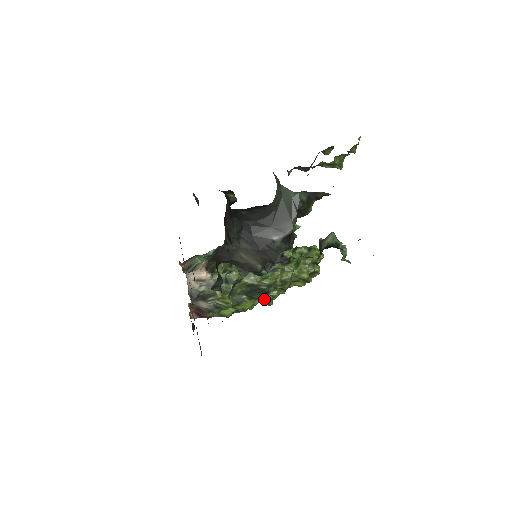
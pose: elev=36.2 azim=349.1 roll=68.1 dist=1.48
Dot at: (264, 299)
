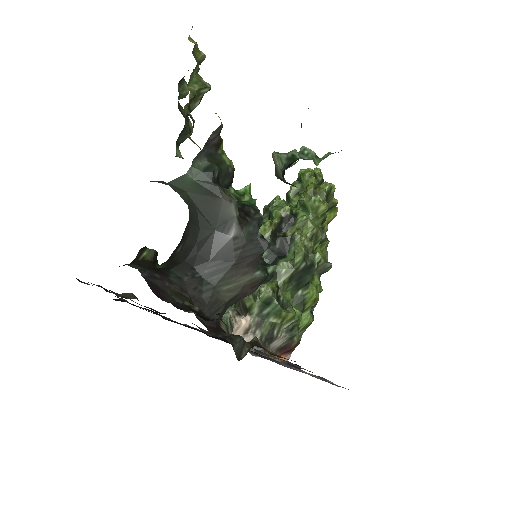
Dot at: (319, 270)
